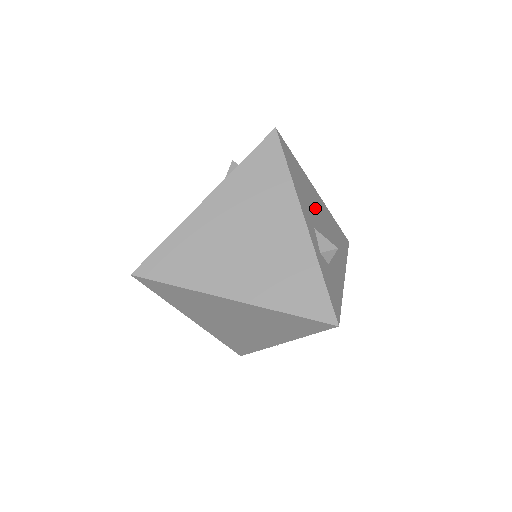
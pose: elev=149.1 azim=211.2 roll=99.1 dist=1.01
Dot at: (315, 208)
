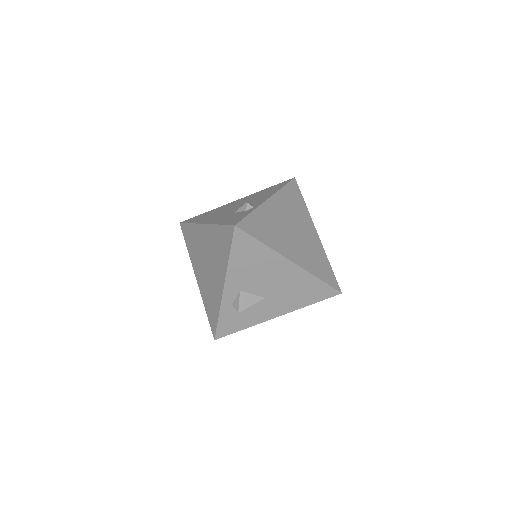
Dot at: (265, 276)
